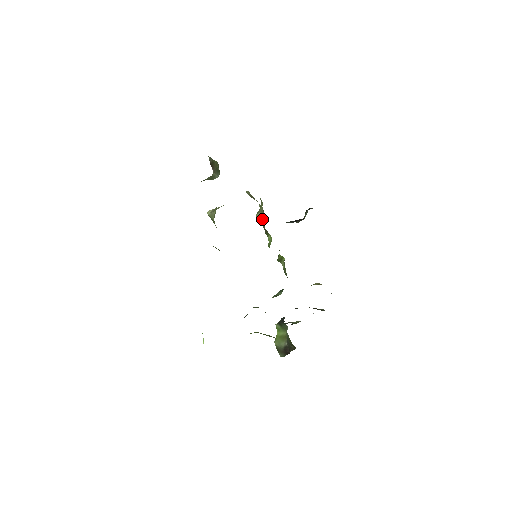
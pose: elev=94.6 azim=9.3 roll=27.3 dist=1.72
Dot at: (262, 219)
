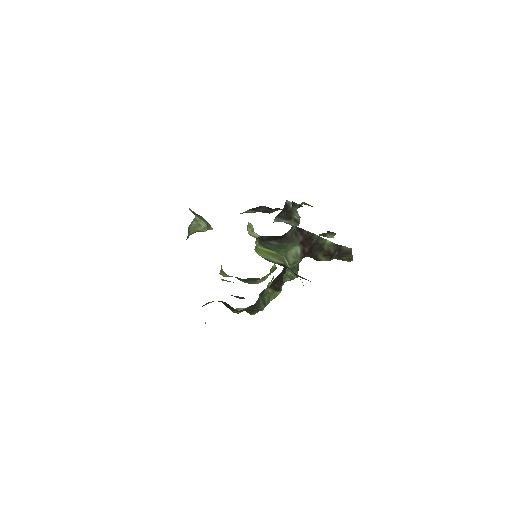
Dot at: occluded
